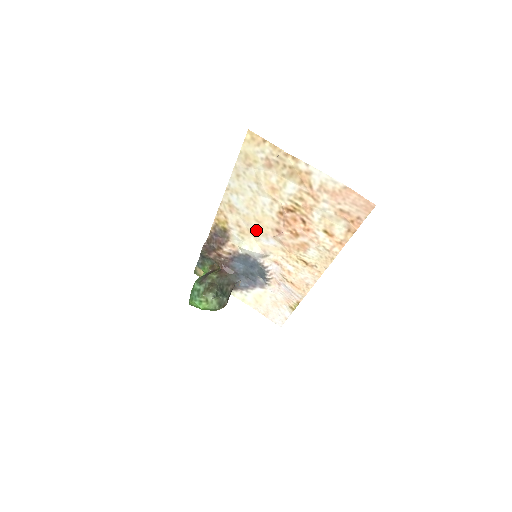
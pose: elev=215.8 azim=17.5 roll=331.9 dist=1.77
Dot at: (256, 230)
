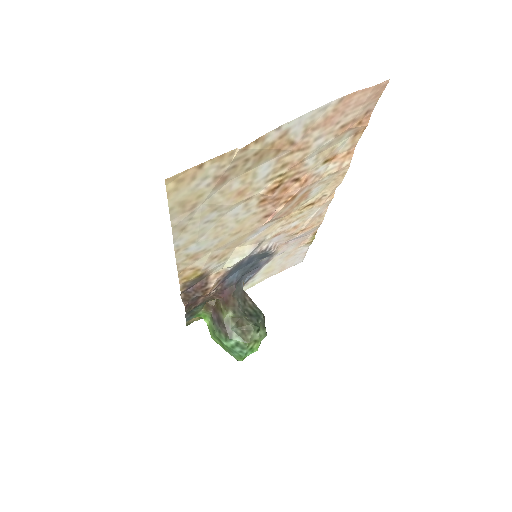
Dot at: (238, 240)
